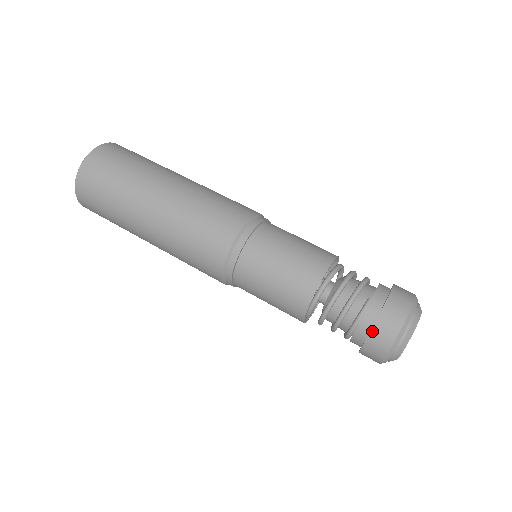
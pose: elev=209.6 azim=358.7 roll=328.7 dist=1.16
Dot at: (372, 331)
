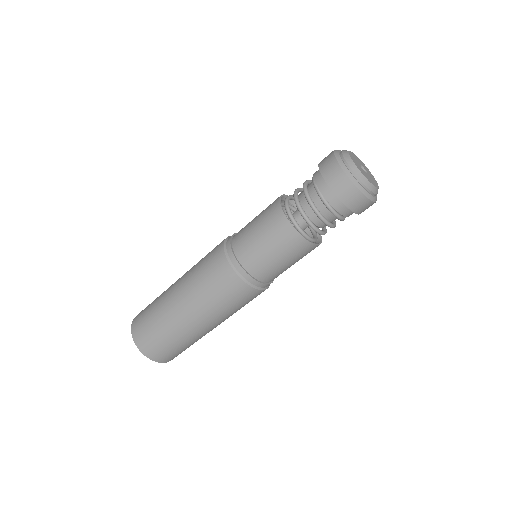
Dot at: (326, 180)
